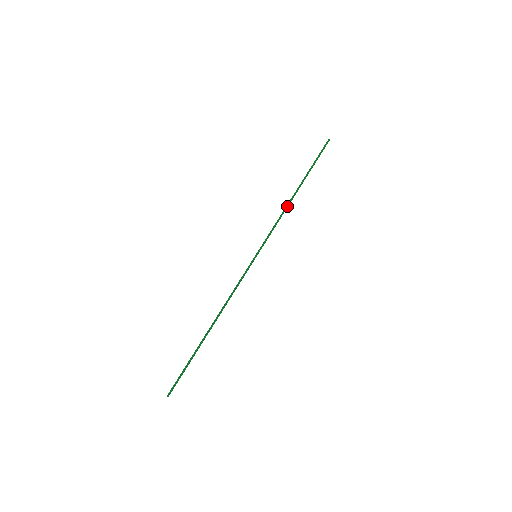
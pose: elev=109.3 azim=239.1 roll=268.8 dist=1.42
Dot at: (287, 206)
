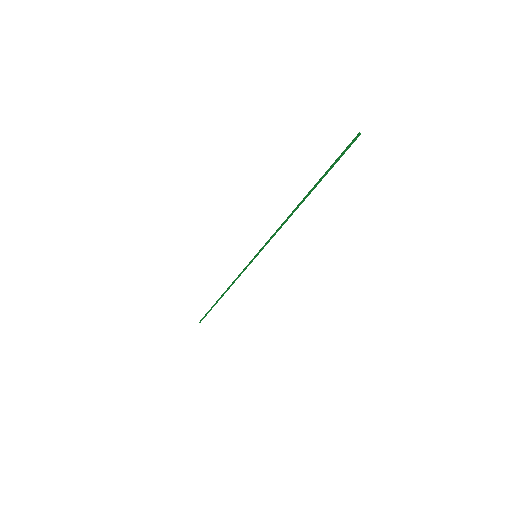
Dot at: occluded
